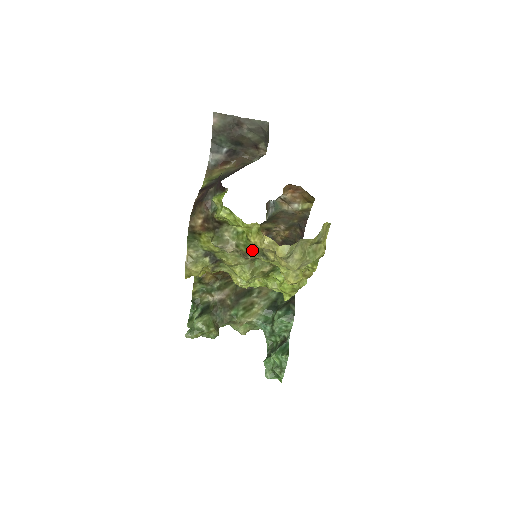
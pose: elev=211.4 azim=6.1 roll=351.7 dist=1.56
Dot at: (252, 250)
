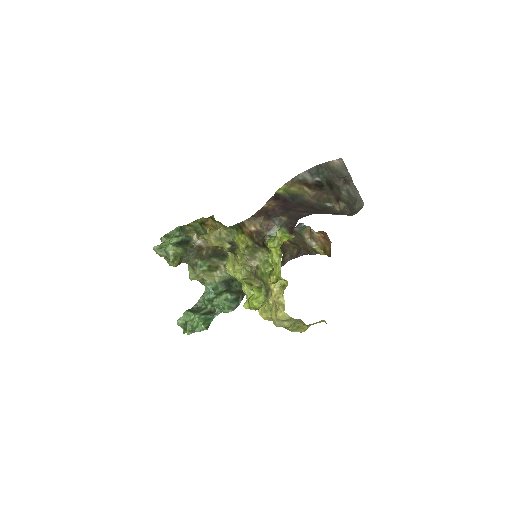
Dot at: (264, 281)
